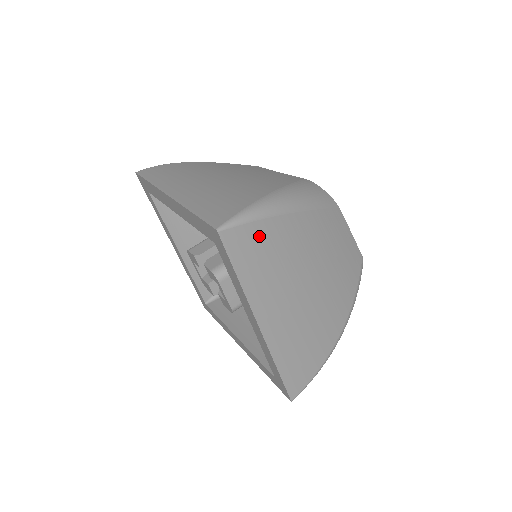
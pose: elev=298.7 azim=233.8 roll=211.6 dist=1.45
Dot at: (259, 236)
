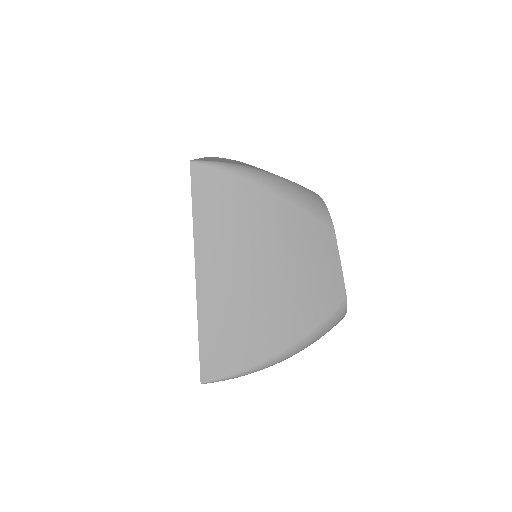
Dot at: (227, 190)
